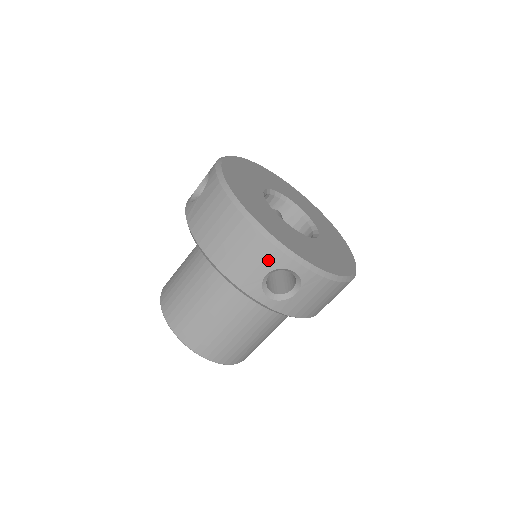
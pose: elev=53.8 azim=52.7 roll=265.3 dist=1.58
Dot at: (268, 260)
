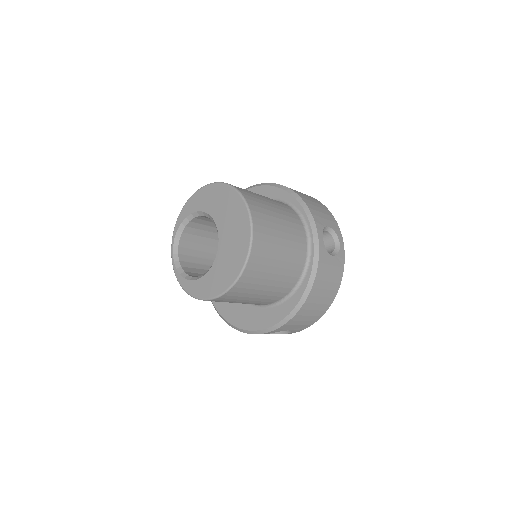
Dot at: (332, 223)
